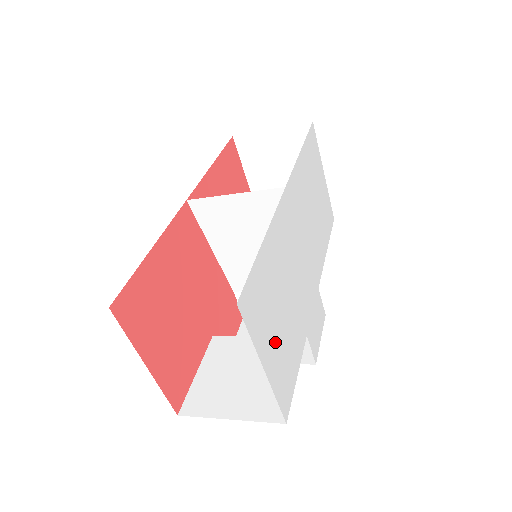
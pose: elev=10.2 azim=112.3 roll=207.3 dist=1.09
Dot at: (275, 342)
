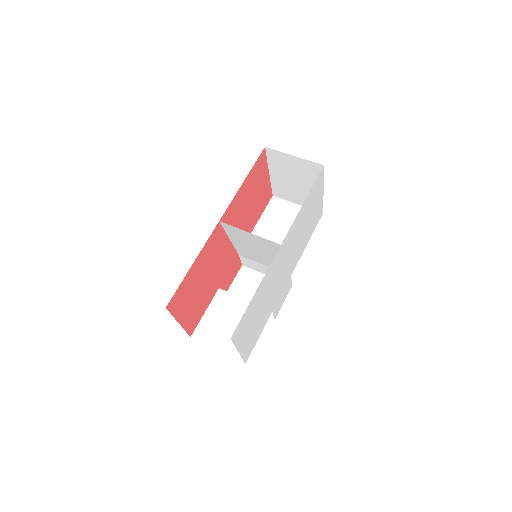
Dot at: (249, 334)
